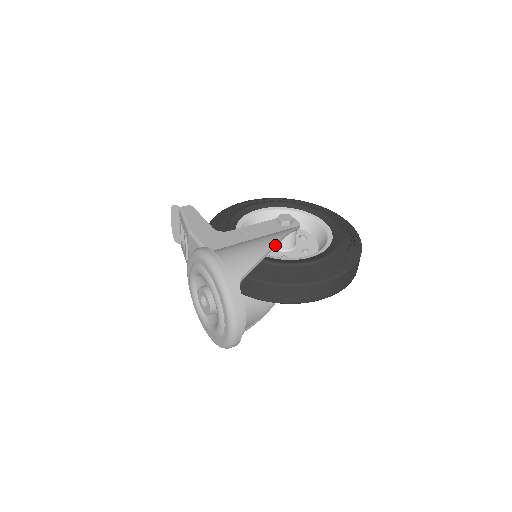
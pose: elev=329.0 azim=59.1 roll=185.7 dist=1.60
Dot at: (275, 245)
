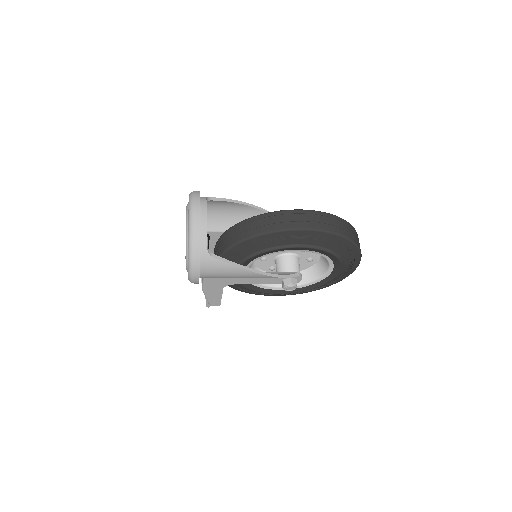
Dot at: (253, 206)
